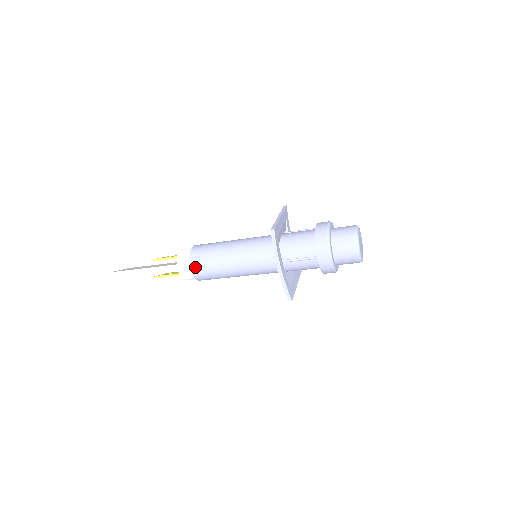
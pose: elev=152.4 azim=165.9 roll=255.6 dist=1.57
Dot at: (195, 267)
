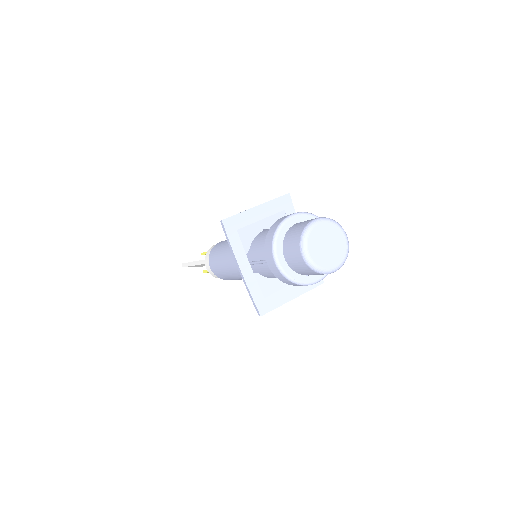
Dot at: (211, 263)
